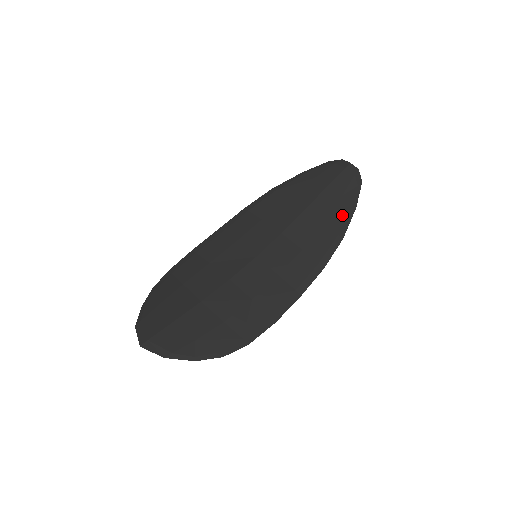
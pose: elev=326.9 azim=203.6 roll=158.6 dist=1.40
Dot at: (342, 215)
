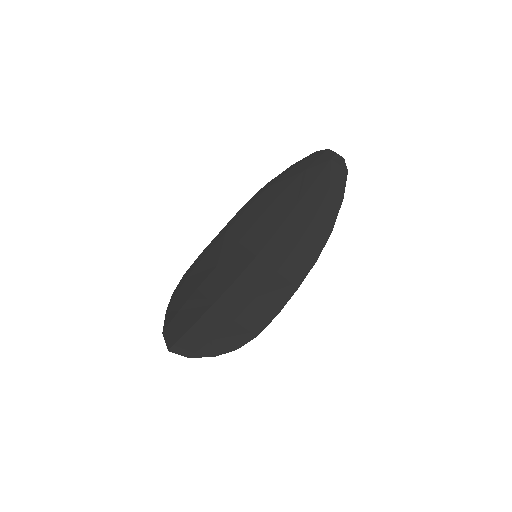
Dot at: (330, 208)
